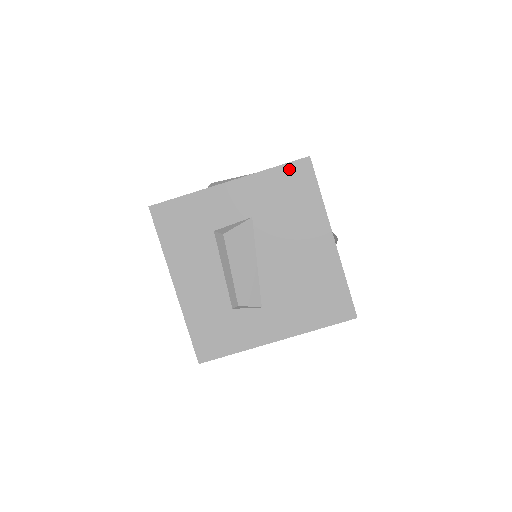
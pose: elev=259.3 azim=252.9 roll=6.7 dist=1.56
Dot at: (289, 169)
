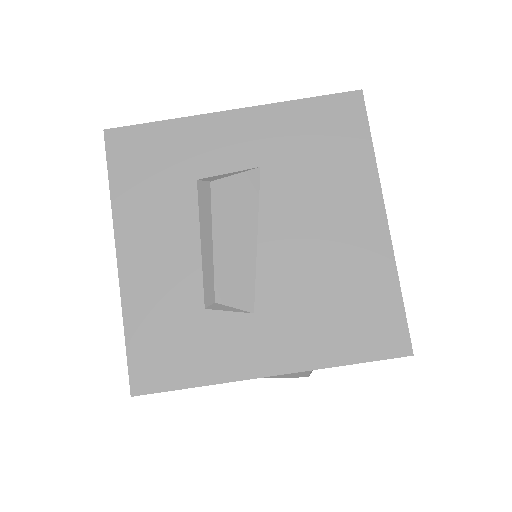
Dot at: (328, 104)
